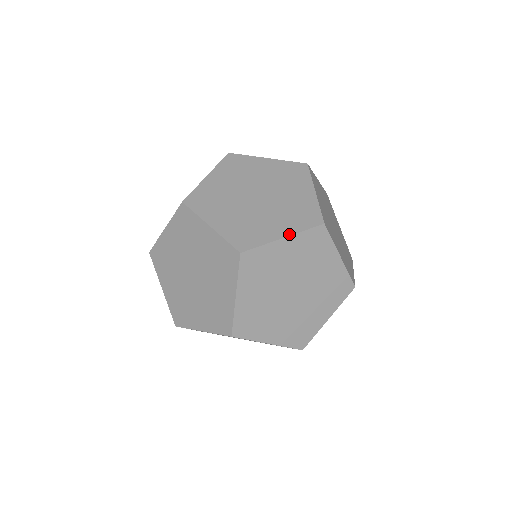
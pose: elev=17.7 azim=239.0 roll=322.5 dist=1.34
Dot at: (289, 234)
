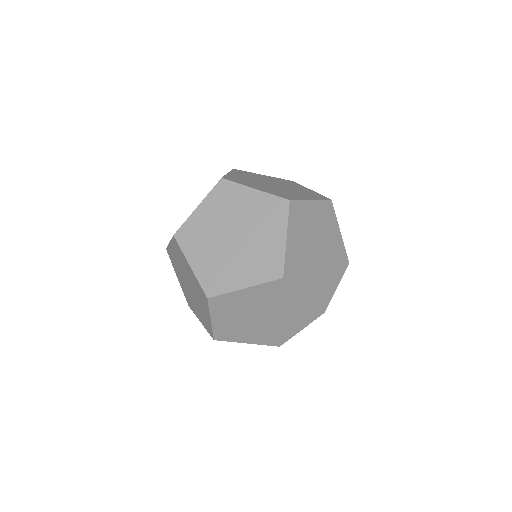
Dot at: (201, 202)
